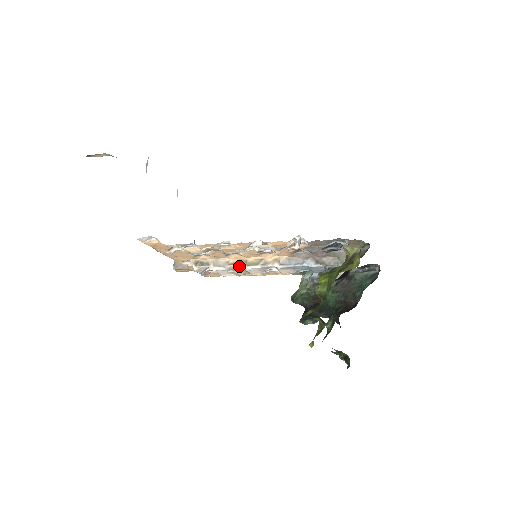
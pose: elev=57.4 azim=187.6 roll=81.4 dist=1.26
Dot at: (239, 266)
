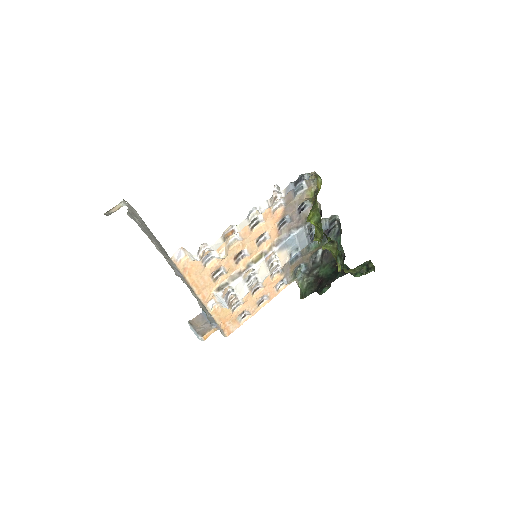
Dot at: (250, 269)
